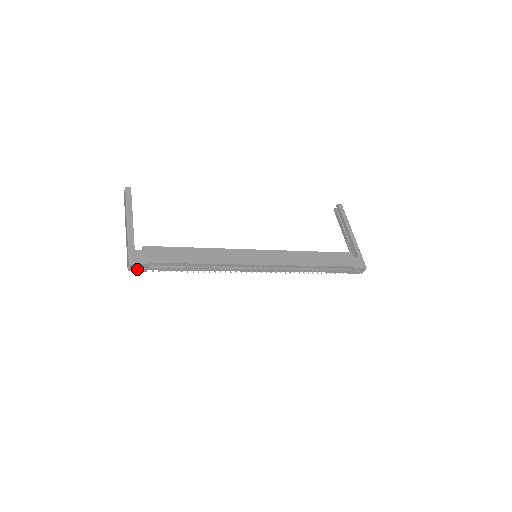
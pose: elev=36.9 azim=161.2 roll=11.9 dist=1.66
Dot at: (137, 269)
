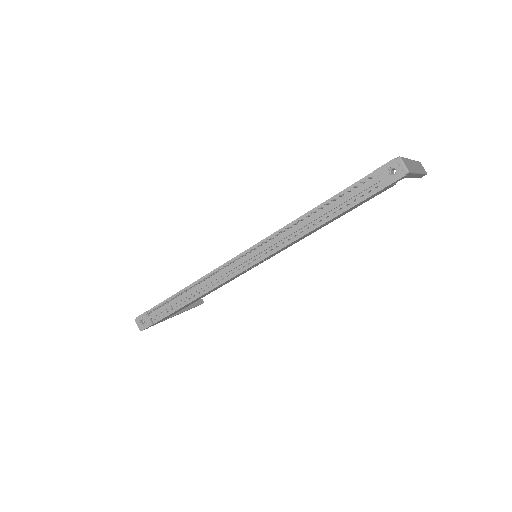
Dot at: (144, 325)
